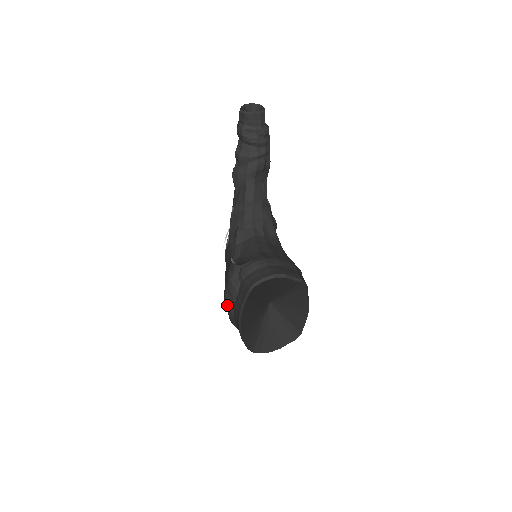
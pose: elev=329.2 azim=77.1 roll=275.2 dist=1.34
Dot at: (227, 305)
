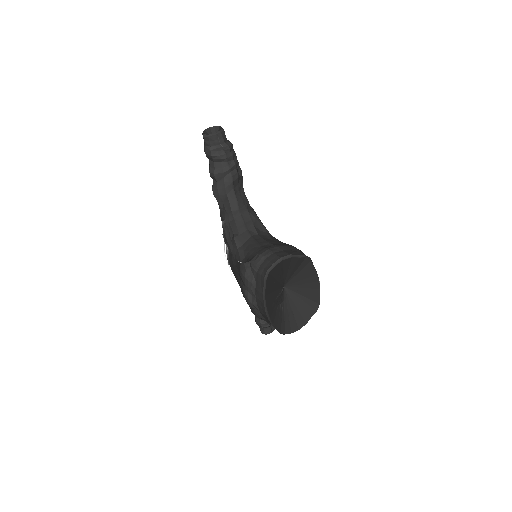
Dot at: (249, 301)
